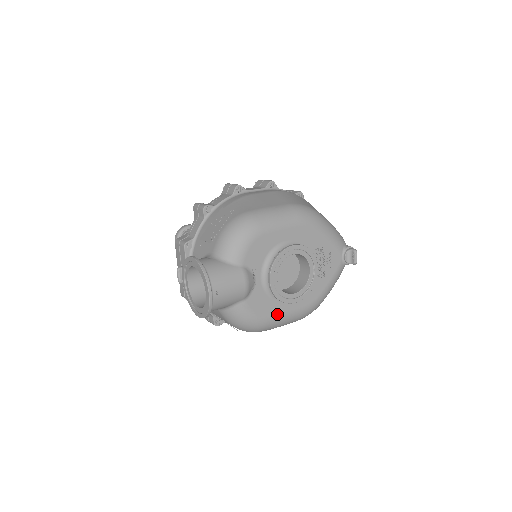
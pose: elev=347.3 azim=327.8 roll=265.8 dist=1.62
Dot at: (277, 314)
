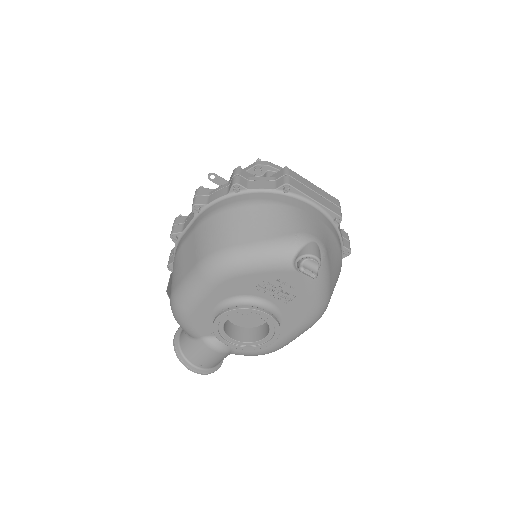
Dot at: (275, 342)
